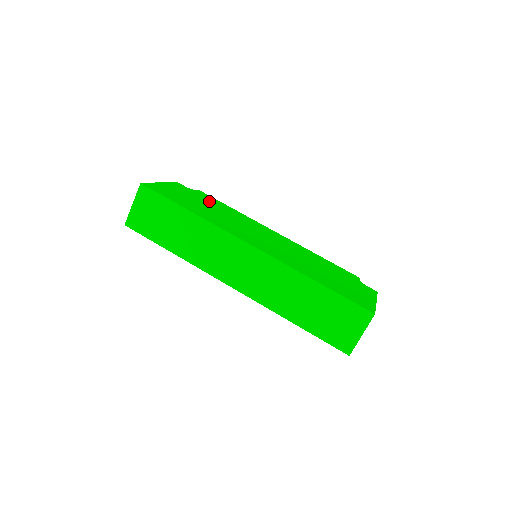
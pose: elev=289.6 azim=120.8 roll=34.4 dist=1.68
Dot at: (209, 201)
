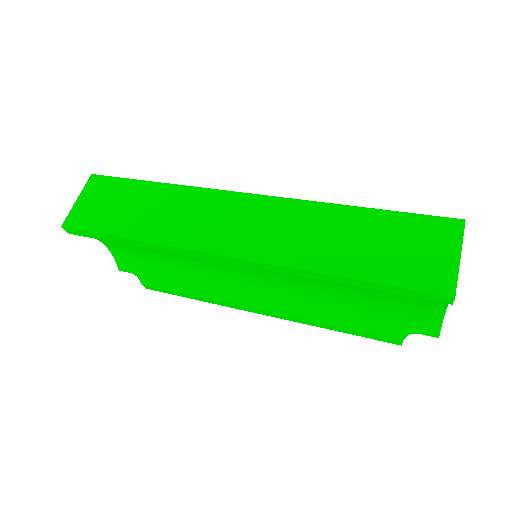
Dot at: occluded
